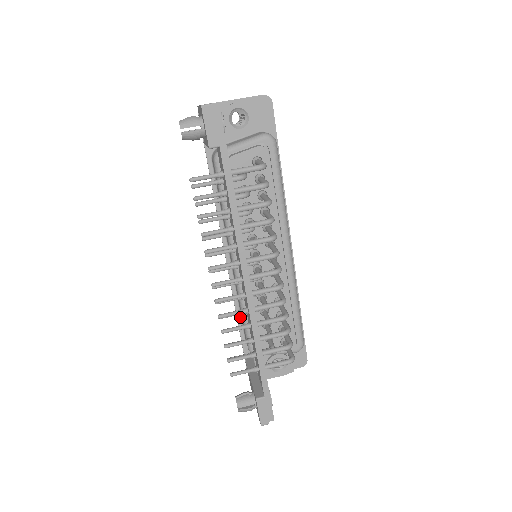
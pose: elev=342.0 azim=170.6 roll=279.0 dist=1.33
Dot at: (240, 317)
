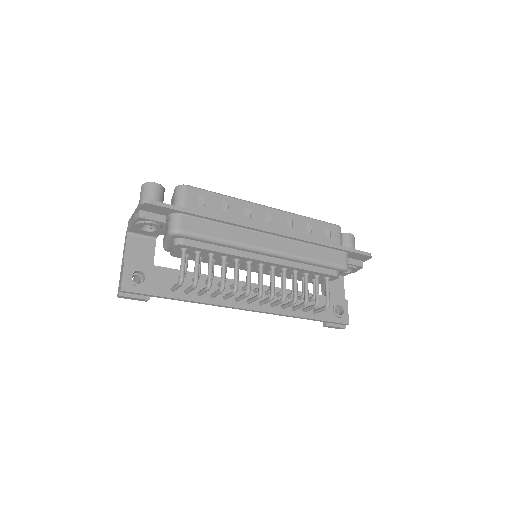
Dot at: occluded
